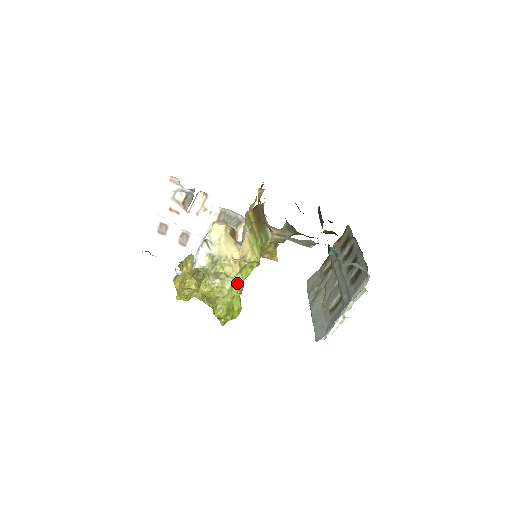
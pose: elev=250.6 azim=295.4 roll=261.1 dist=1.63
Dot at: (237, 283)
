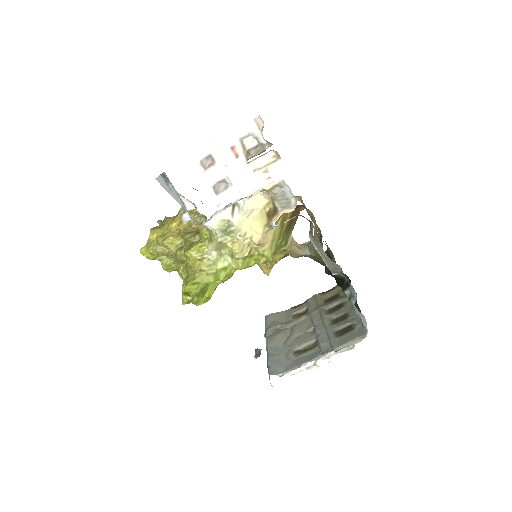
Dot at: (232, 268)
